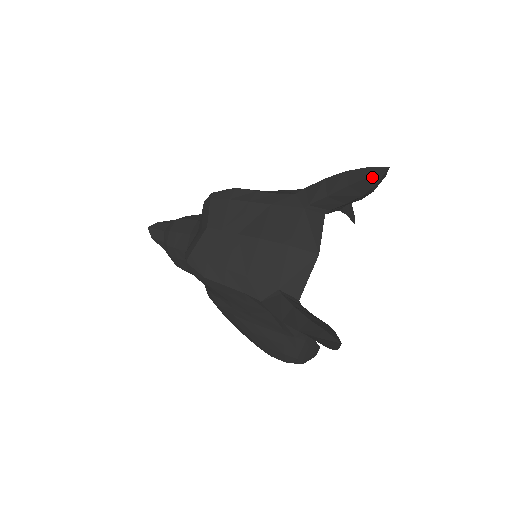
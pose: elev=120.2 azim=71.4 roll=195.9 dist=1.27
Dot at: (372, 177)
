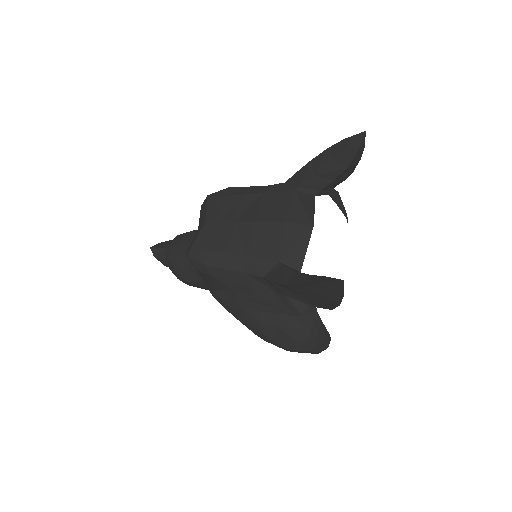
Dot at: (352, 145)
